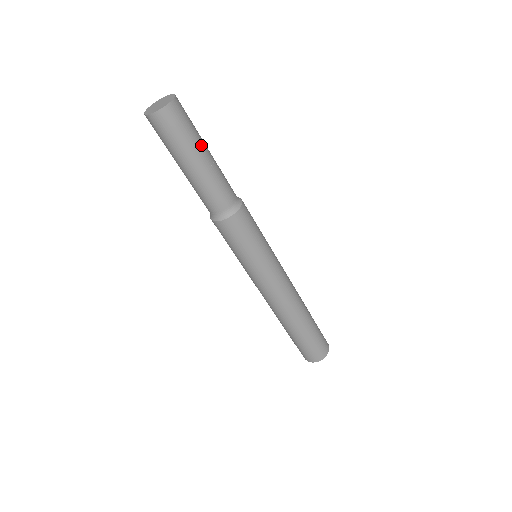
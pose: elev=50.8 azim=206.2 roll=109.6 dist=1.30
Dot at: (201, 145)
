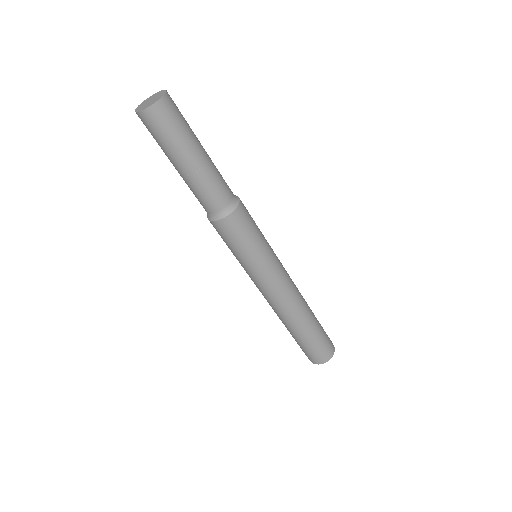
Dot at: (196, 140)
